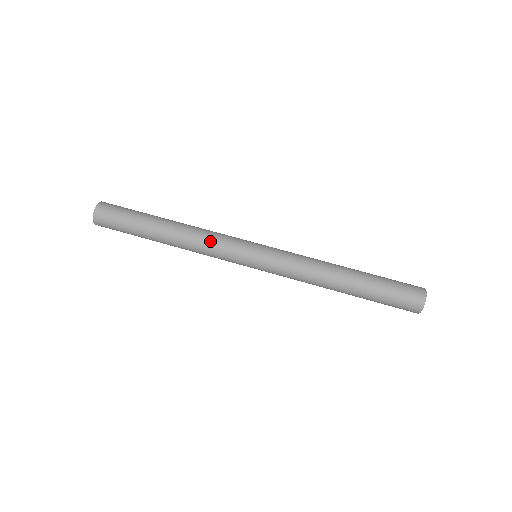
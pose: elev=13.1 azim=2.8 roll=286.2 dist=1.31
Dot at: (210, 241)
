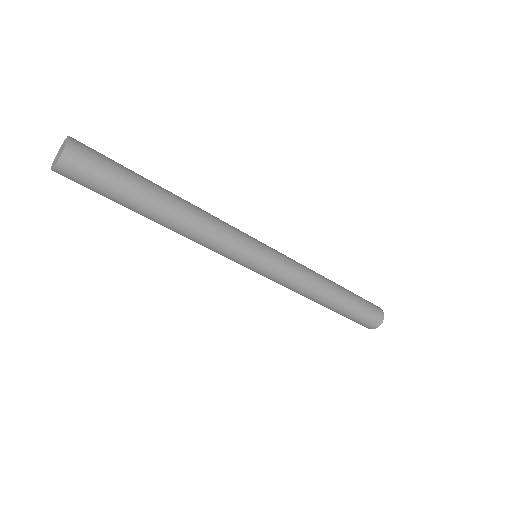
Dot at: (220, 234)
